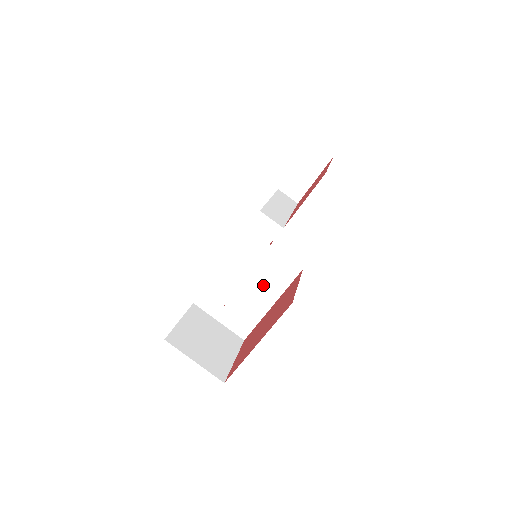
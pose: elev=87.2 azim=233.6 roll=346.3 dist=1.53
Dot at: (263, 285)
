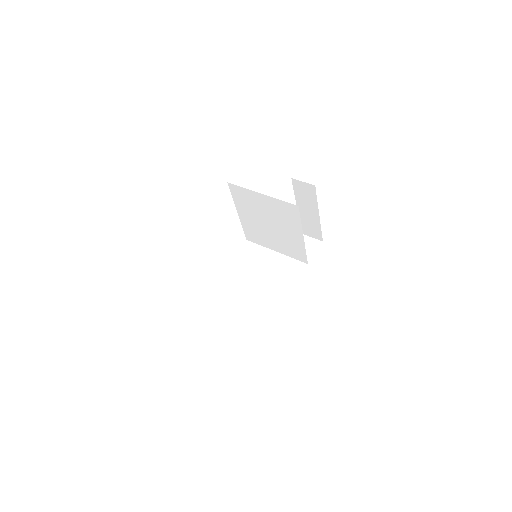
Dot at: (265, 290)
